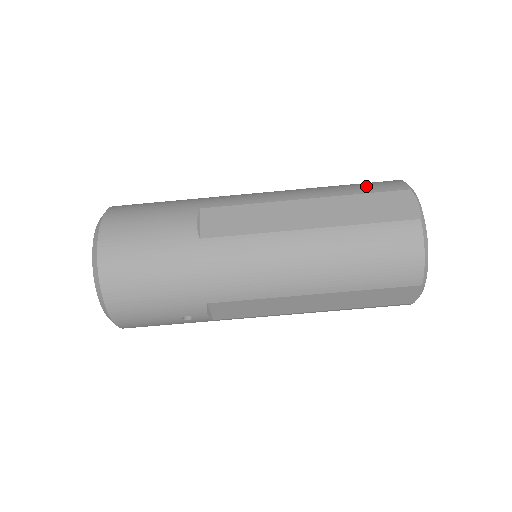
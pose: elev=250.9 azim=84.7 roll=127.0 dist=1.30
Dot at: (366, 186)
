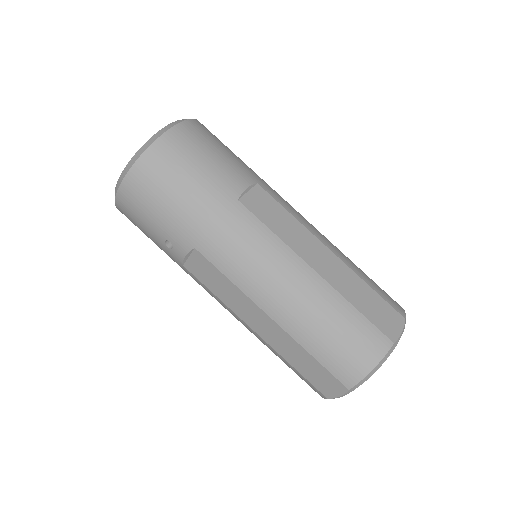
Dot at: (378, 286)
